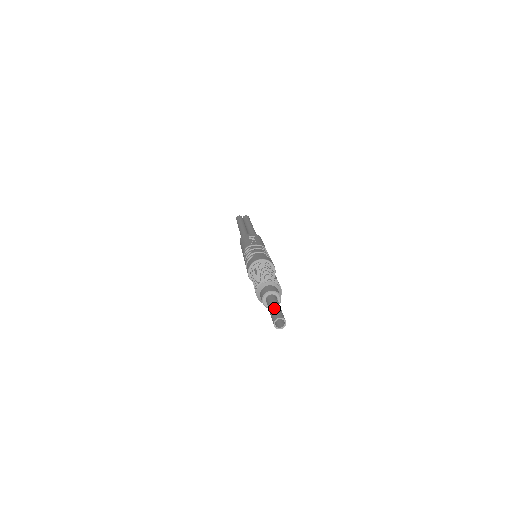
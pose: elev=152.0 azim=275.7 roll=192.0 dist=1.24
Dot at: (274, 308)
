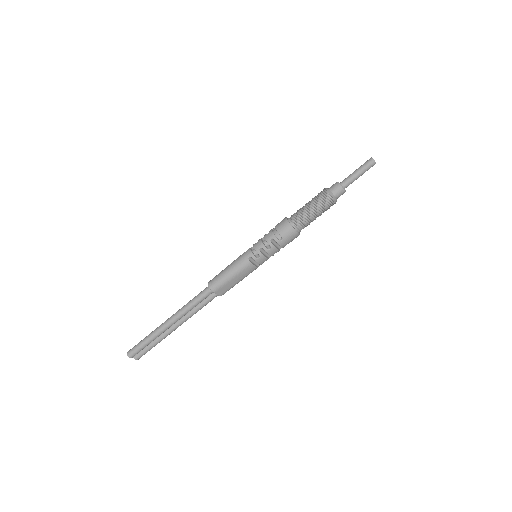
Dot at: (358, 168)
